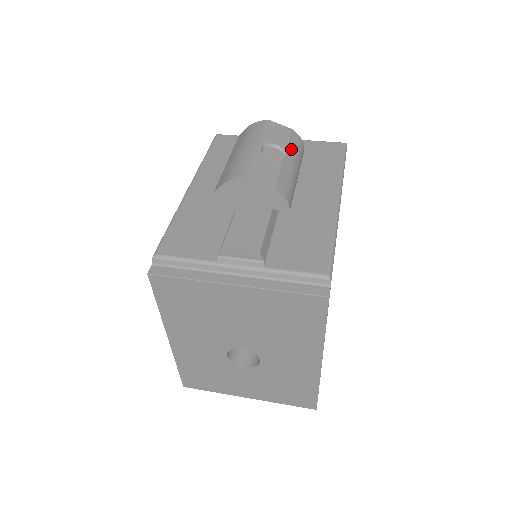
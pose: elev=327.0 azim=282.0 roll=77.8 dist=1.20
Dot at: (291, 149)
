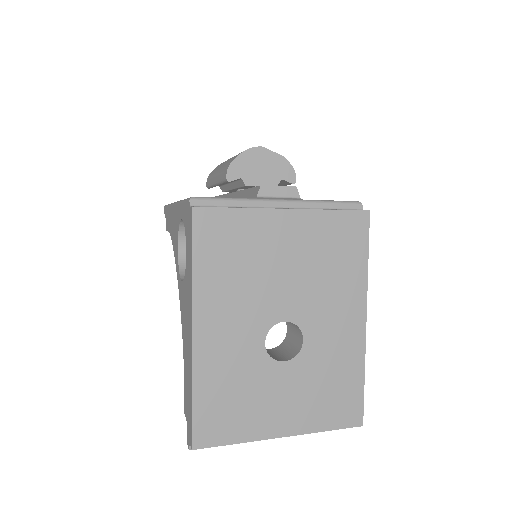
Dot at: occluded
